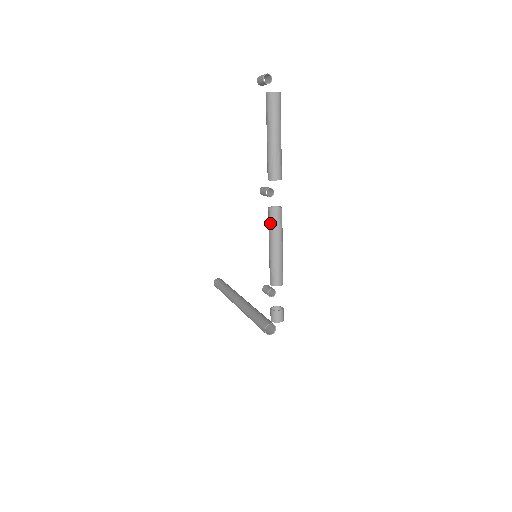
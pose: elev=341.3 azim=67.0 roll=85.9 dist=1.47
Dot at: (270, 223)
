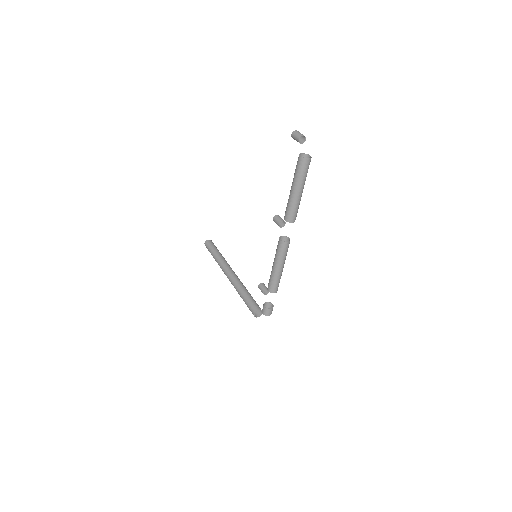
Dot at: (278, 251)
